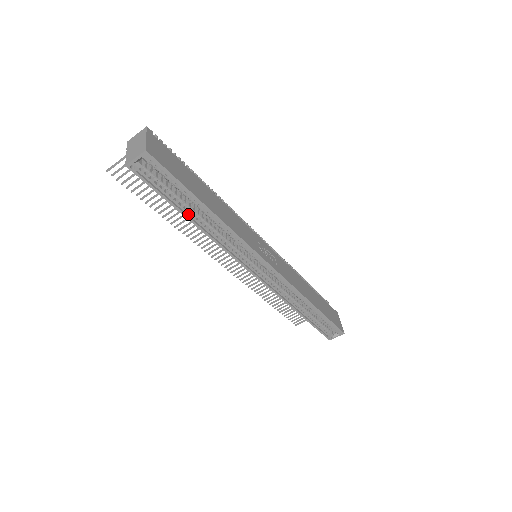
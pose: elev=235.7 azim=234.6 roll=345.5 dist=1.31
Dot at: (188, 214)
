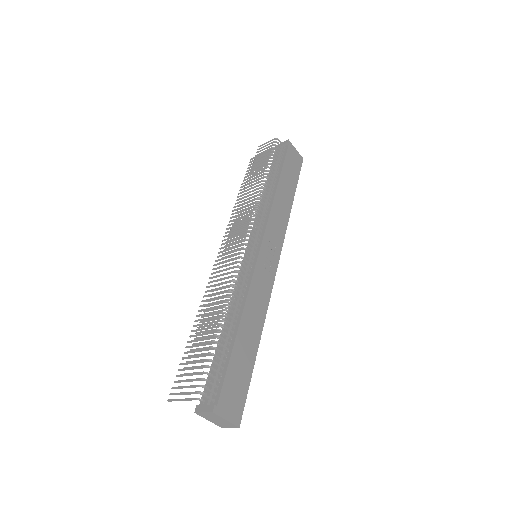
Dot at: occluded
